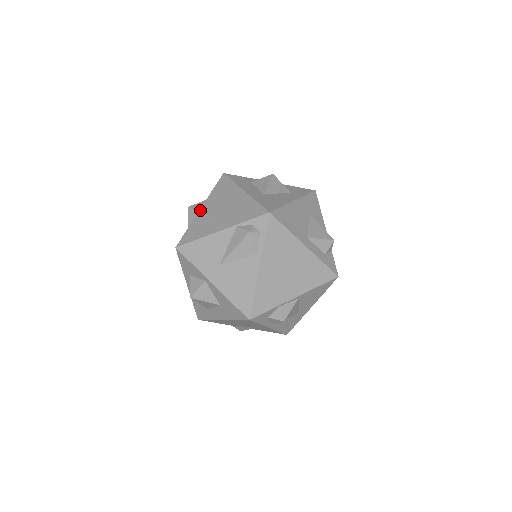
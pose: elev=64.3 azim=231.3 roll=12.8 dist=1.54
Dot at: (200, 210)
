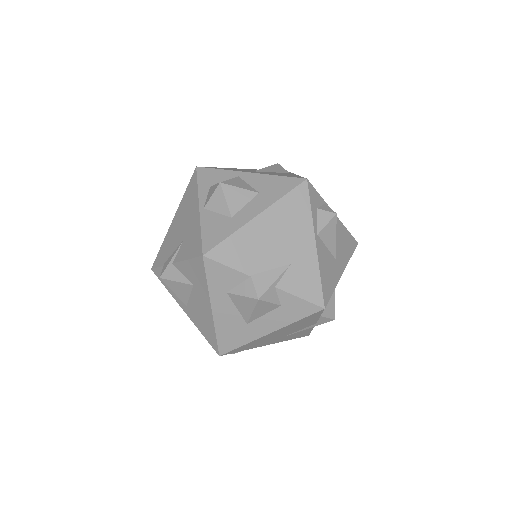
Dot at: occluded
